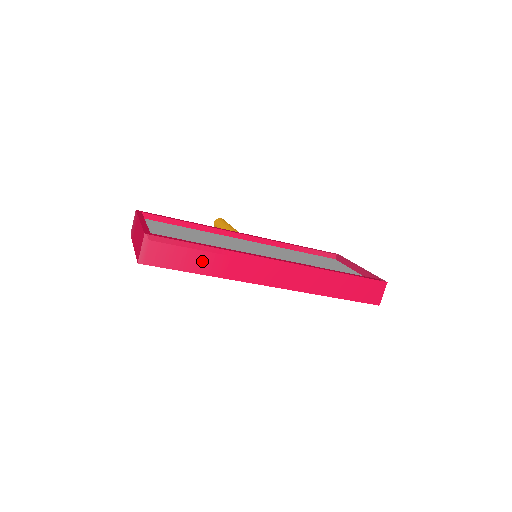
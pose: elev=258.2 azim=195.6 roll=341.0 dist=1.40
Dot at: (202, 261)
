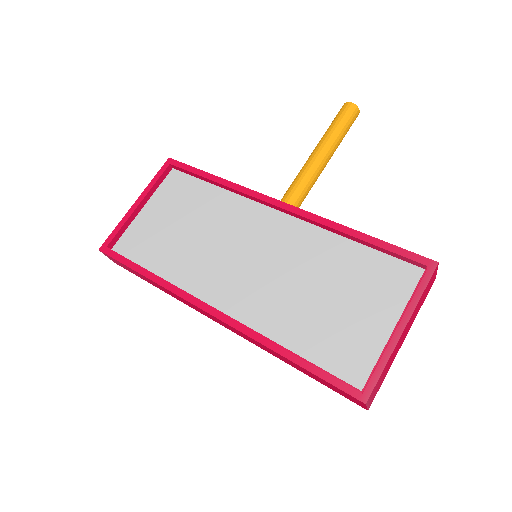
Dot at: (150, 281)
